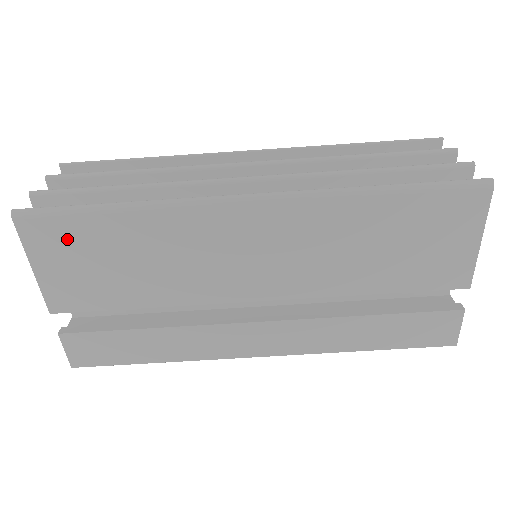
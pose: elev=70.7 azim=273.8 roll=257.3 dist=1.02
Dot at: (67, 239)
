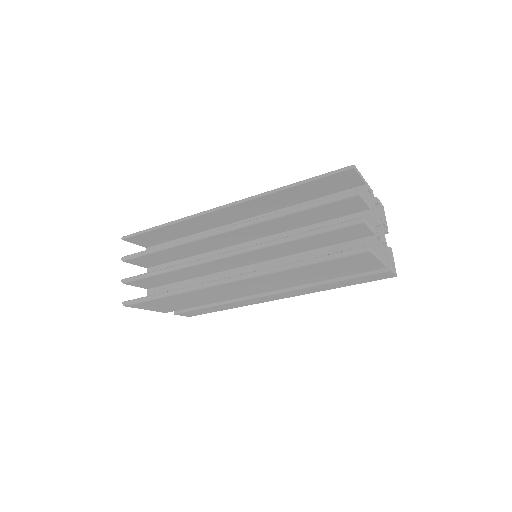
Dot at: (153, 304)
